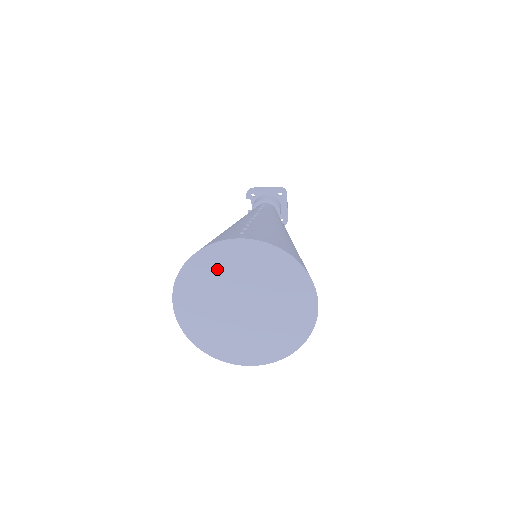
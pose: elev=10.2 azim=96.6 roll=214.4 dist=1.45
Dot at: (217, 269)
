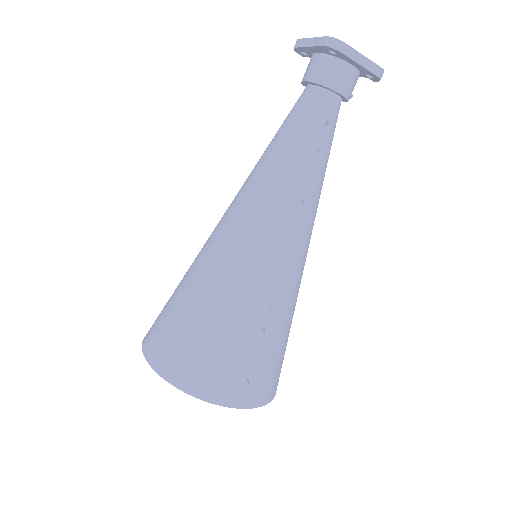
Dot at: occluded
